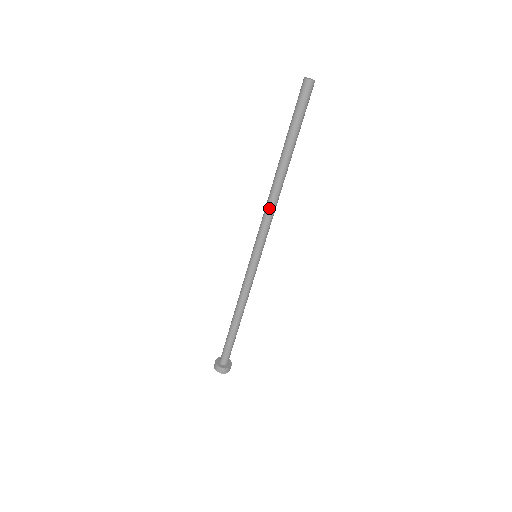
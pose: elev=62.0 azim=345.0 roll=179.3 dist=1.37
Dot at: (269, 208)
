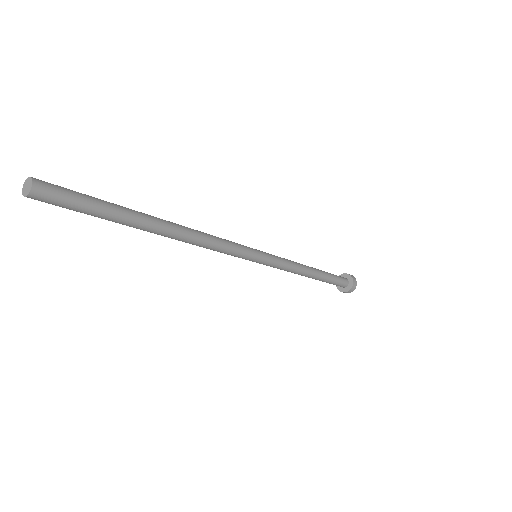
Dot at: (203, 247)
